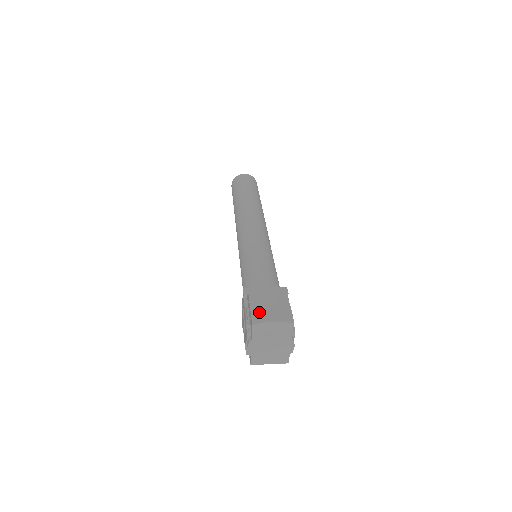
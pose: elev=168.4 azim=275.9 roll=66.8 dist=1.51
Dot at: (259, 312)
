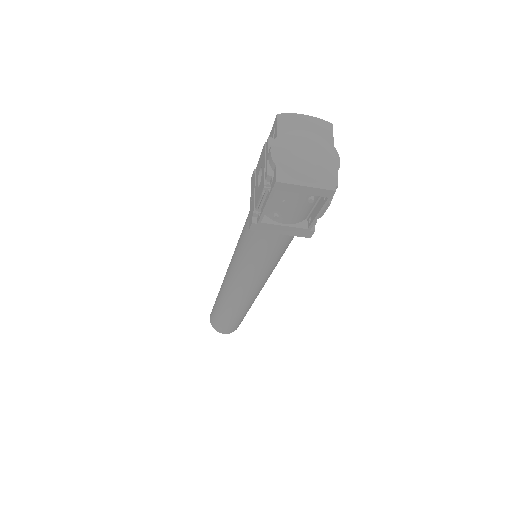
Dot at: occluded
